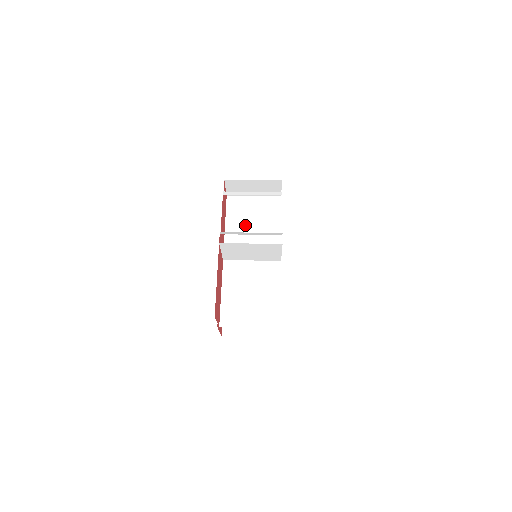
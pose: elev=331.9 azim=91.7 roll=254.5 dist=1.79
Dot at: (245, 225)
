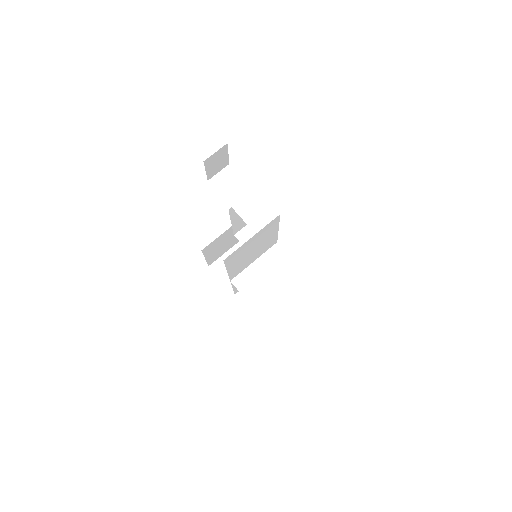
Dot at: (246, 256)
